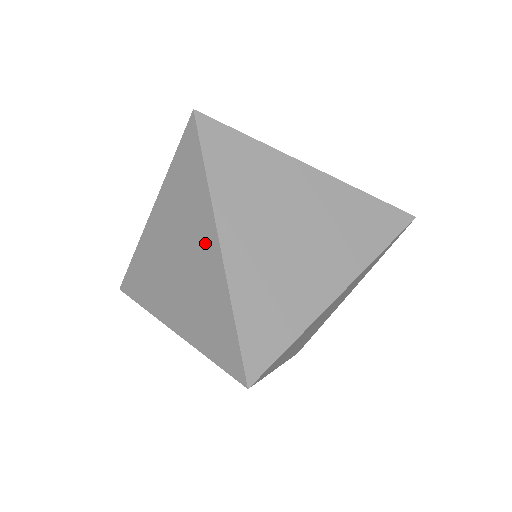
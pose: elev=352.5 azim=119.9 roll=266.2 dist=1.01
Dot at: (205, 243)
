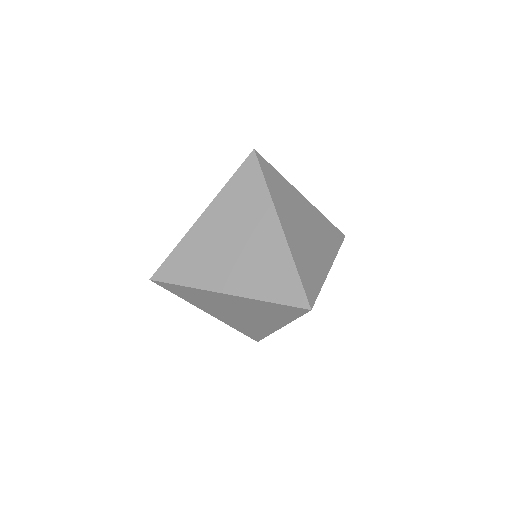
Dot at: (267, 228)
